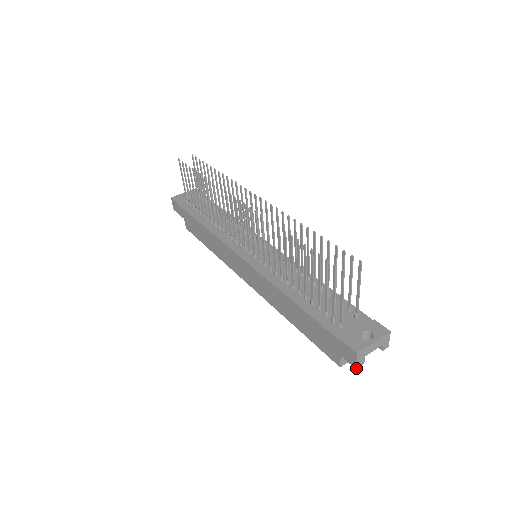
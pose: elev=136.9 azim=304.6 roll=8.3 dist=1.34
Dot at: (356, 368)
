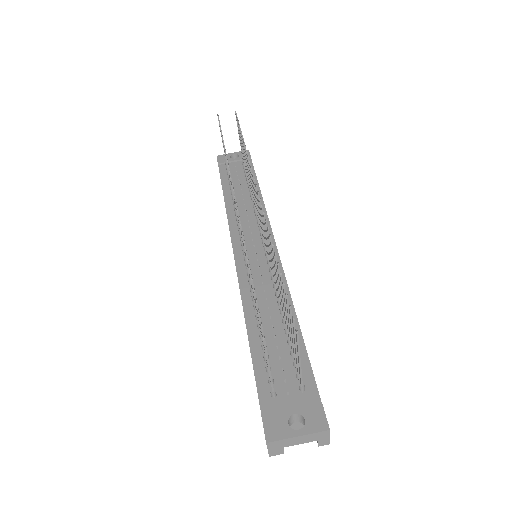
Dot at: (270, 455)
